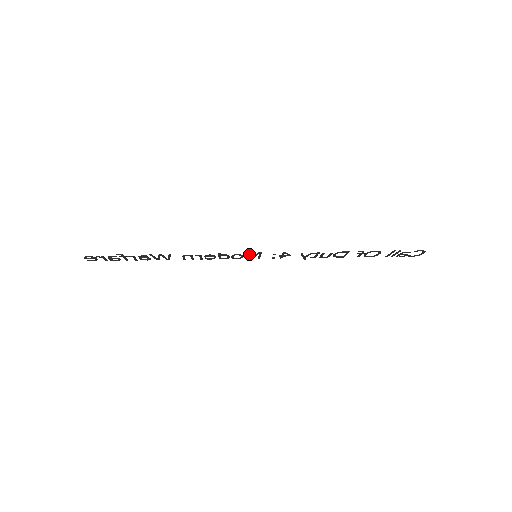
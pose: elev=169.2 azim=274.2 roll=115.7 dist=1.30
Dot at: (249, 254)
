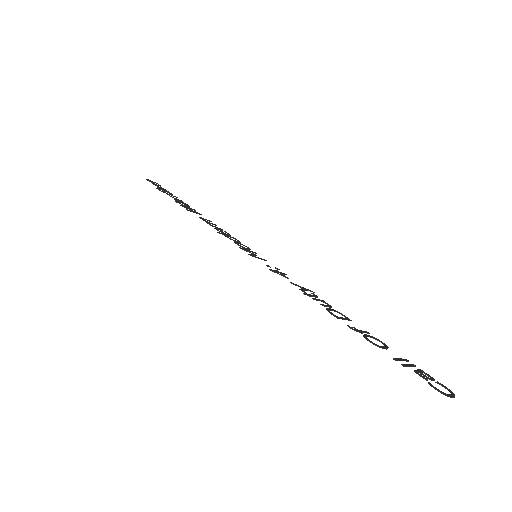
Dot at: (245, 250)
